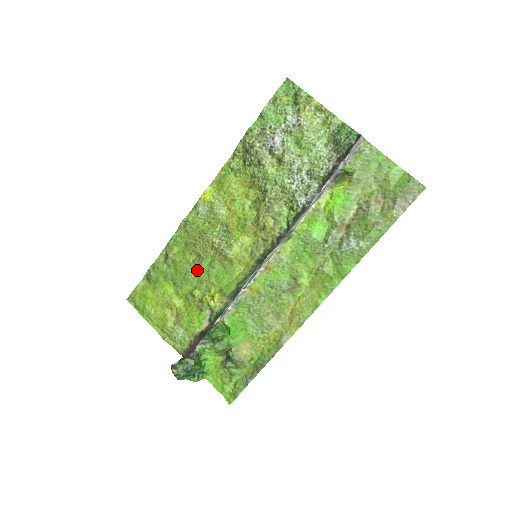
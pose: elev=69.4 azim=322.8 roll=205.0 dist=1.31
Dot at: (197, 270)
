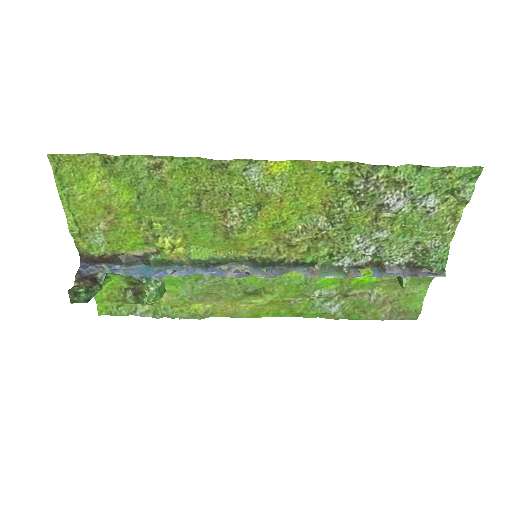
Dot at: (182, 212)
